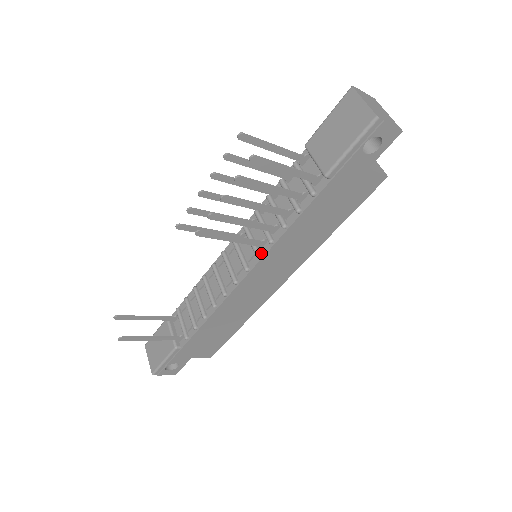
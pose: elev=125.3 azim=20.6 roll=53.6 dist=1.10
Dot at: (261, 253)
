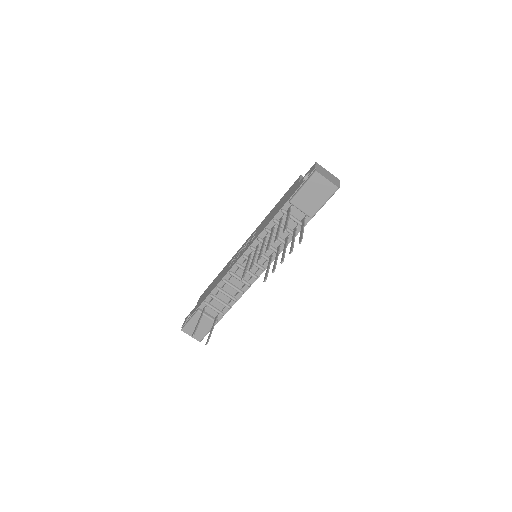
Dot at: occluded
